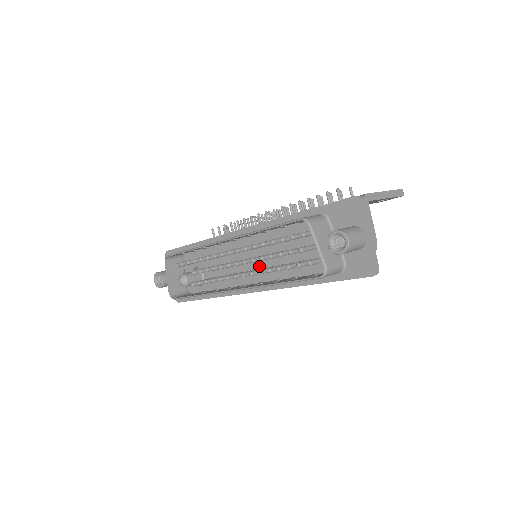
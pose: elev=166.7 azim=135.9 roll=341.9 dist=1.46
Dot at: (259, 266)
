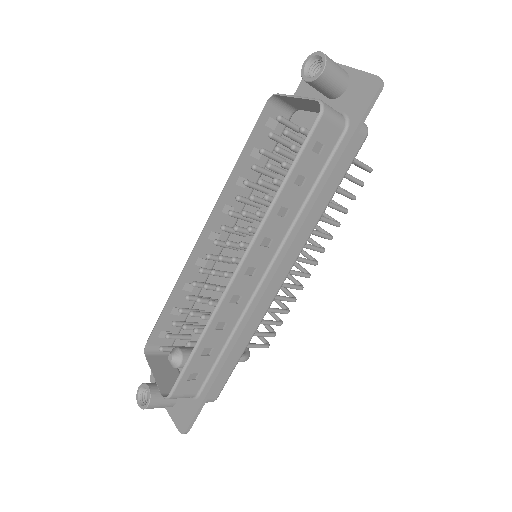
Dot at: occluded
